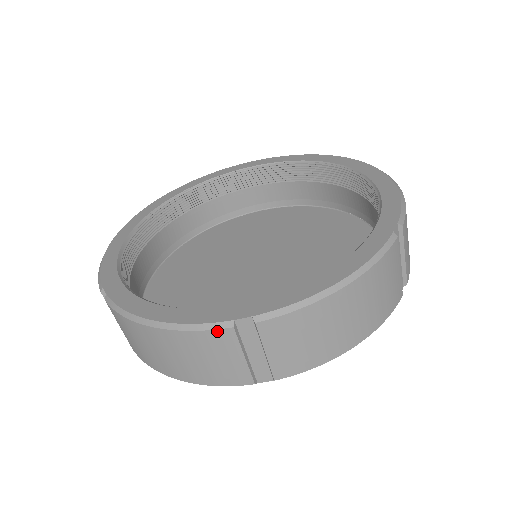
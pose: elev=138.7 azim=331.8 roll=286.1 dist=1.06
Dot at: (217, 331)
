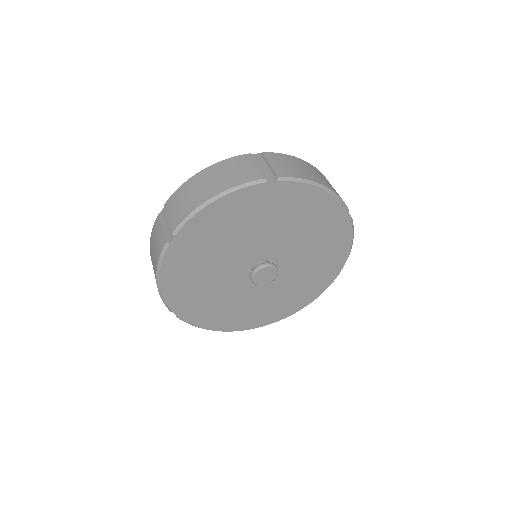
Dot at: (156, 221)
